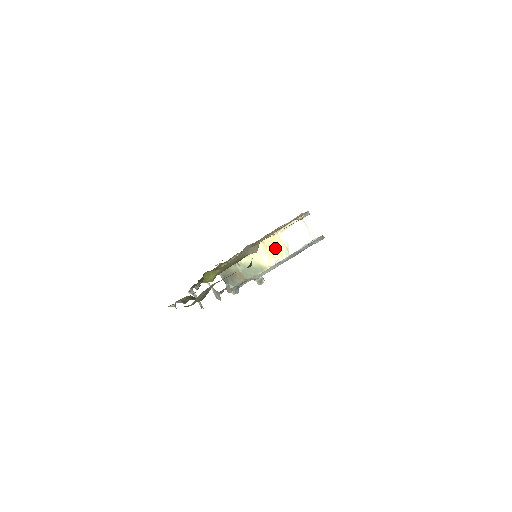
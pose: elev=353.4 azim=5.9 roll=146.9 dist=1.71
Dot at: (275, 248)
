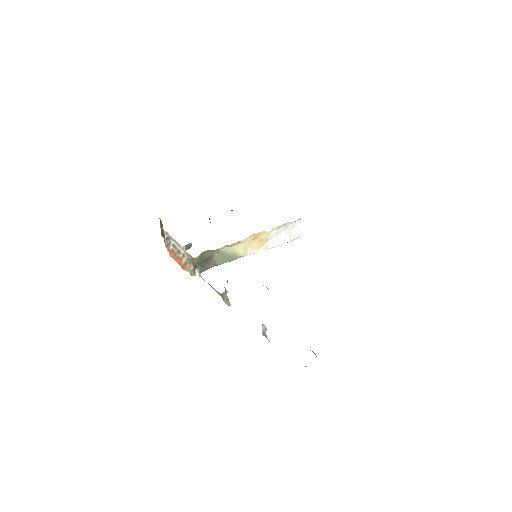
Dot at: (258, 242)
